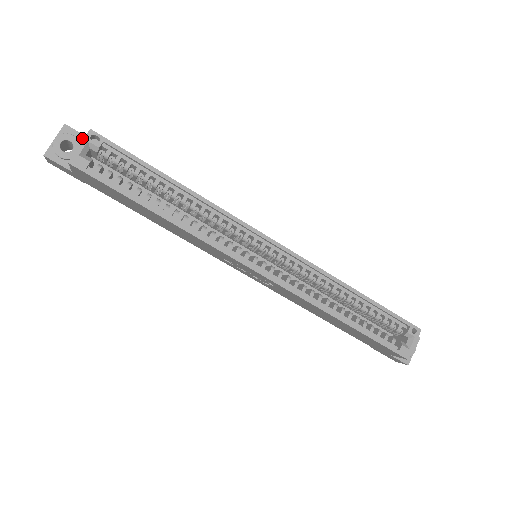
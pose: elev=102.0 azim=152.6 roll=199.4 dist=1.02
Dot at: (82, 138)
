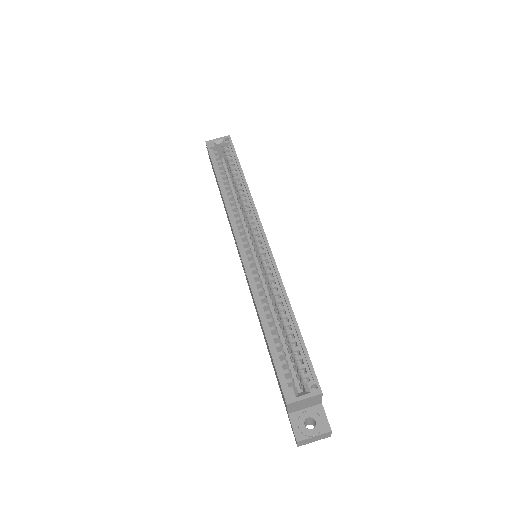
Dot at: occluded
